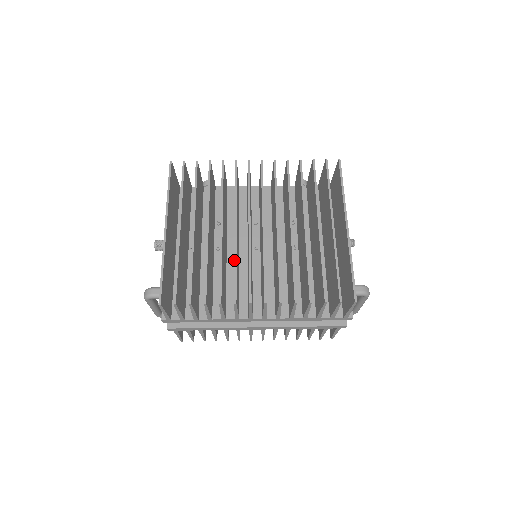
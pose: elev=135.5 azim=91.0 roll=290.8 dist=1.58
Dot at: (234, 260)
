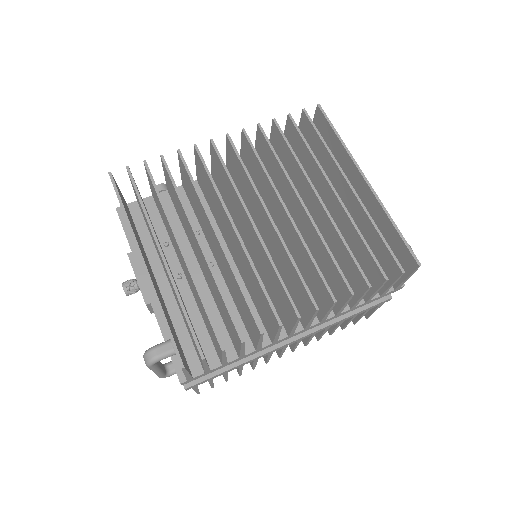
Dot at: (253, 271)
